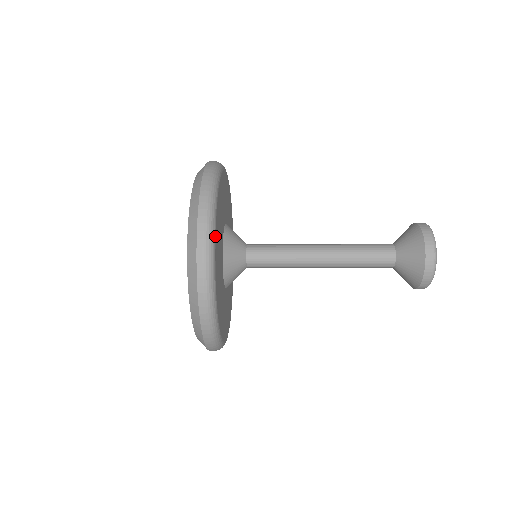
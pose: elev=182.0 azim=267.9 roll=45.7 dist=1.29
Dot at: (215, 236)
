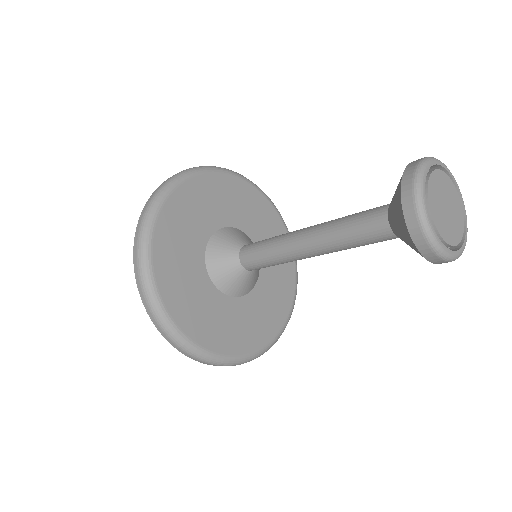
Dot at: (159, 212)
